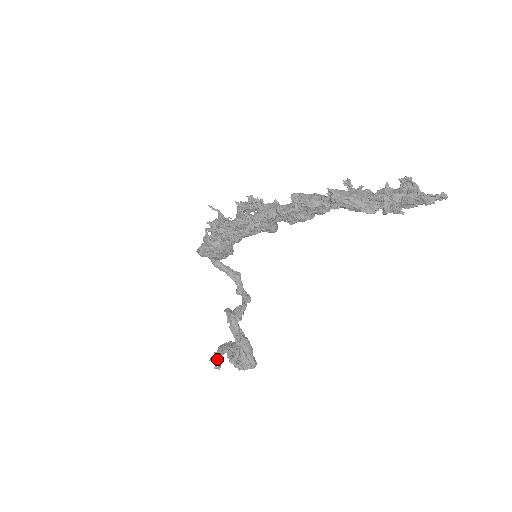
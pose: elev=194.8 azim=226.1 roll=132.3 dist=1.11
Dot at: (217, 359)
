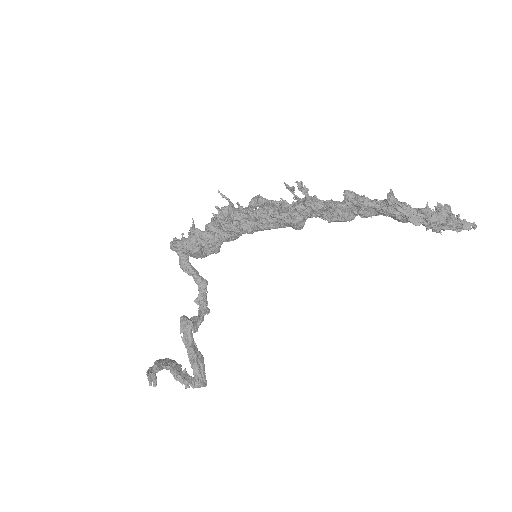
Dot at: (154, 374)
